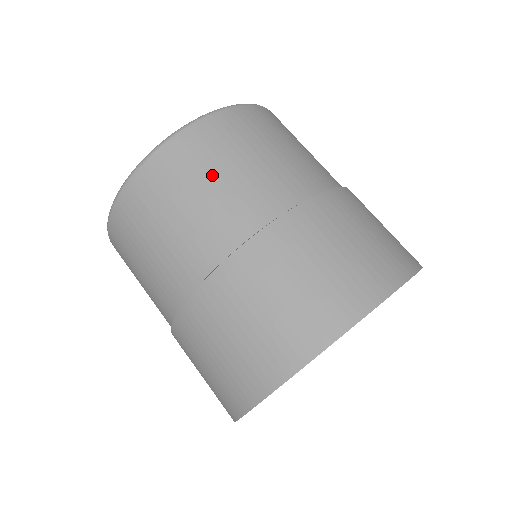
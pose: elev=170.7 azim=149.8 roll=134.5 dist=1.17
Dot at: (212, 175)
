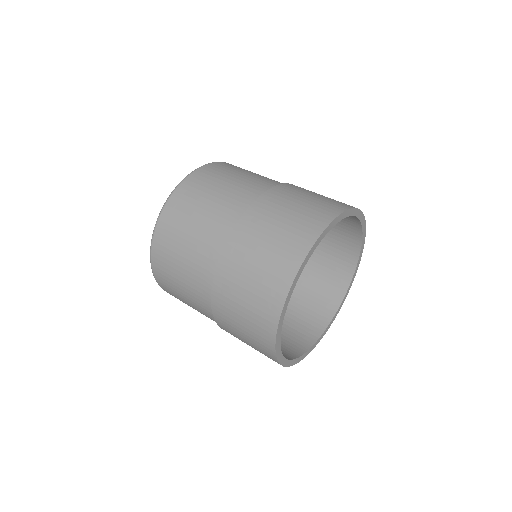
Dot at: (193, 216)
